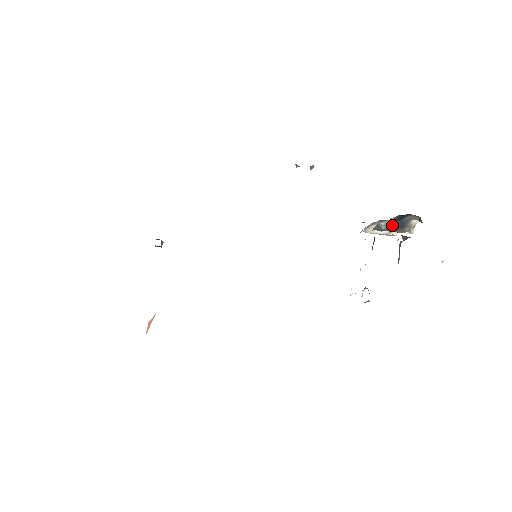
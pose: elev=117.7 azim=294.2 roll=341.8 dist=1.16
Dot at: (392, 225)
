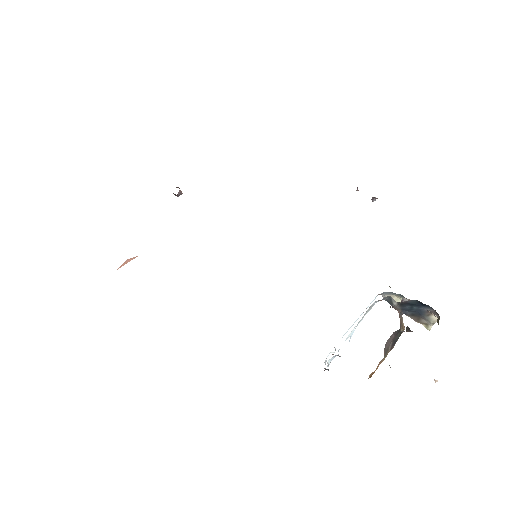
Dot at: (406, 307)
